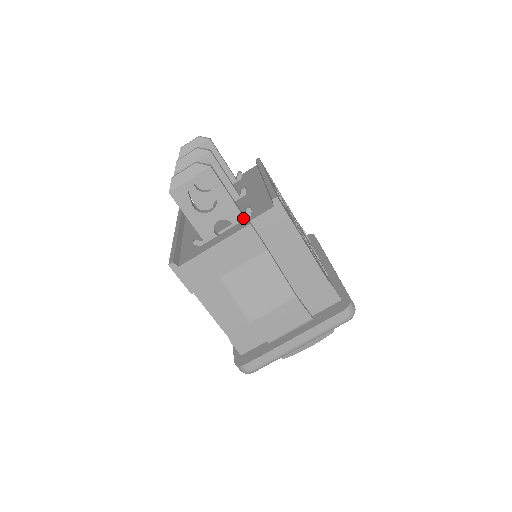
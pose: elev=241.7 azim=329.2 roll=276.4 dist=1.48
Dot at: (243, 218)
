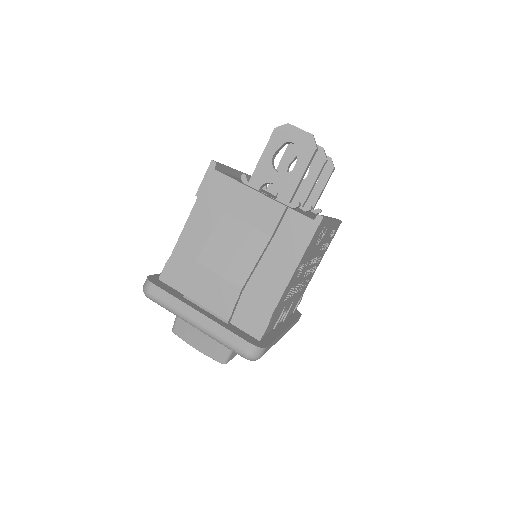
Dot at: (287, 203)
